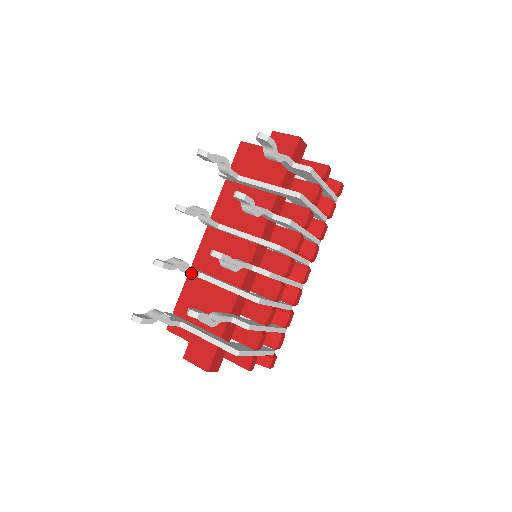
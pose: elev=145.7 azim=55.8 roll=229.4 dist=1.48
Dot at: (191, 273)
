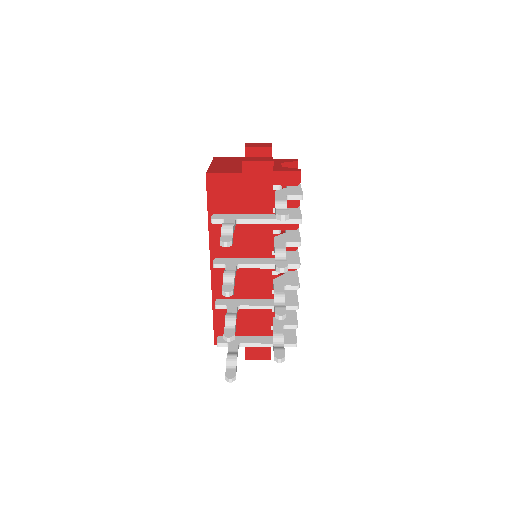
Dot at: occluded
